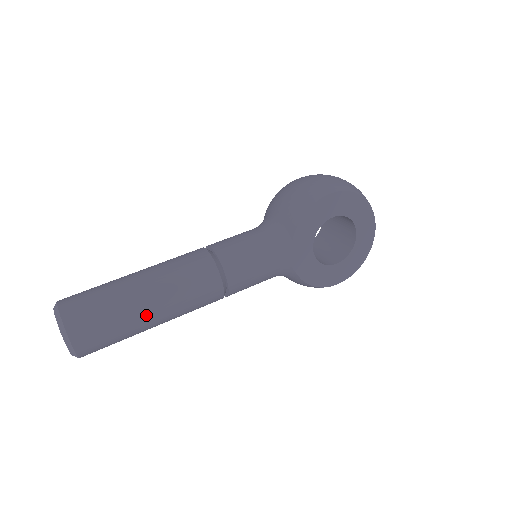
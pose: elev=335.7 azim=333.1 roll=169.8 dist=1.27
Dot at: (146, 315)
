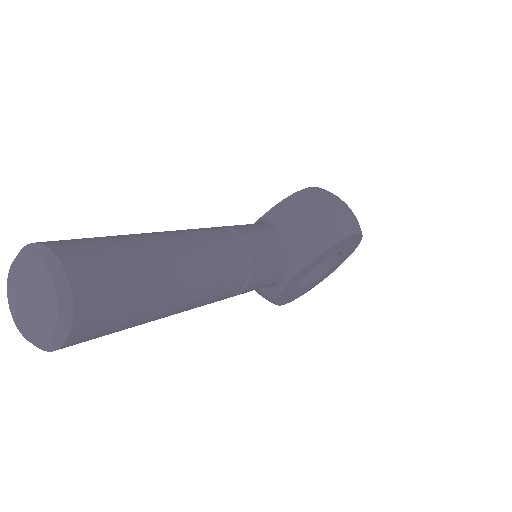
Dot at: (165, 312)
